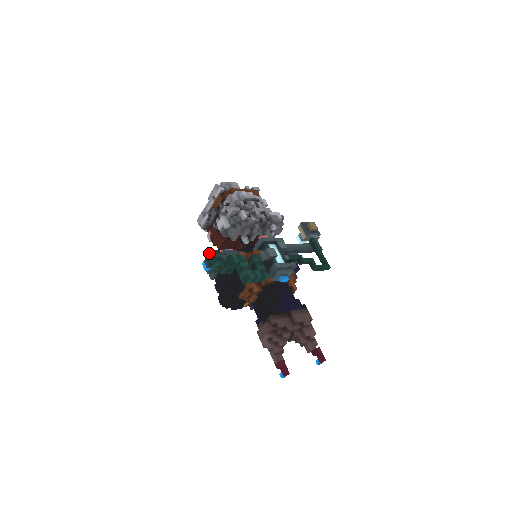
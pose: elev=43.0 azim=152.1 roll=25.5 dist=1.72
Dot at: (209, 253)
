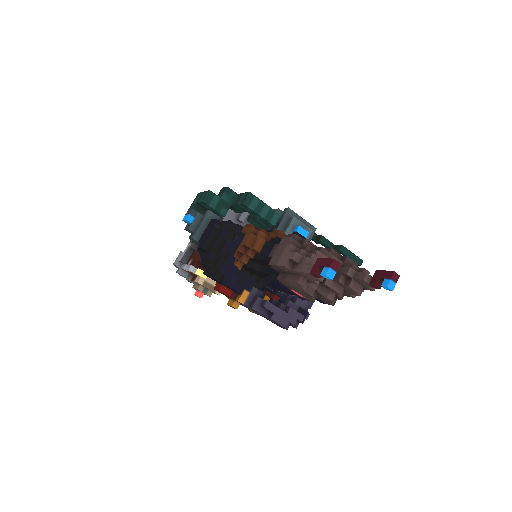
Dot at: (195, 198)
